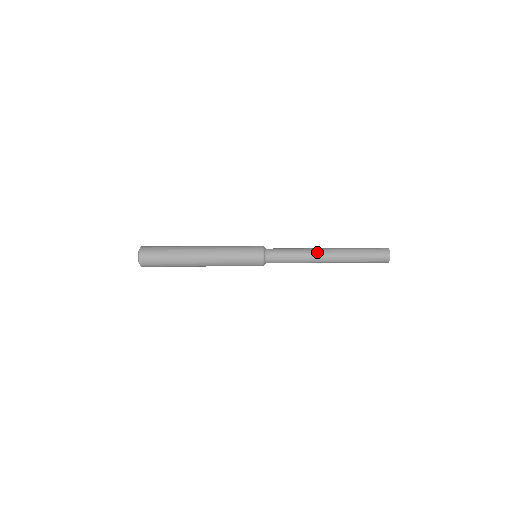
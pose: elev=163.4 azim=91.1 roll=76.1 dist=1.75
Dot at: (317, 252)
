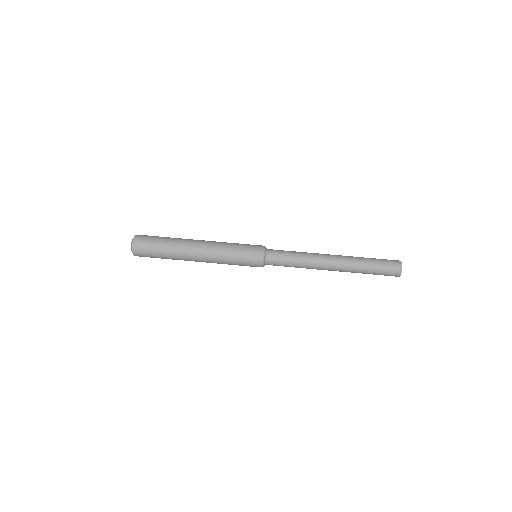
Dot at: (322, 258)
